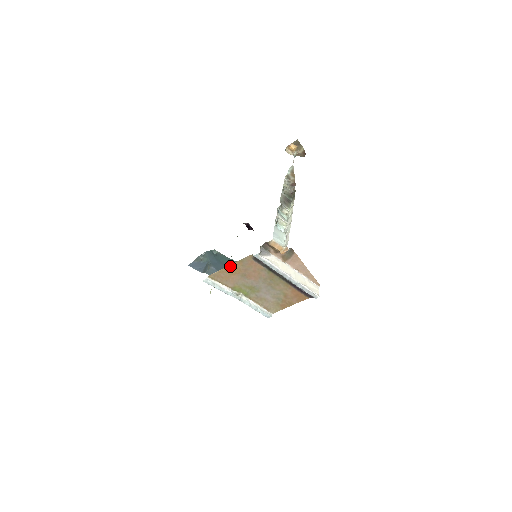
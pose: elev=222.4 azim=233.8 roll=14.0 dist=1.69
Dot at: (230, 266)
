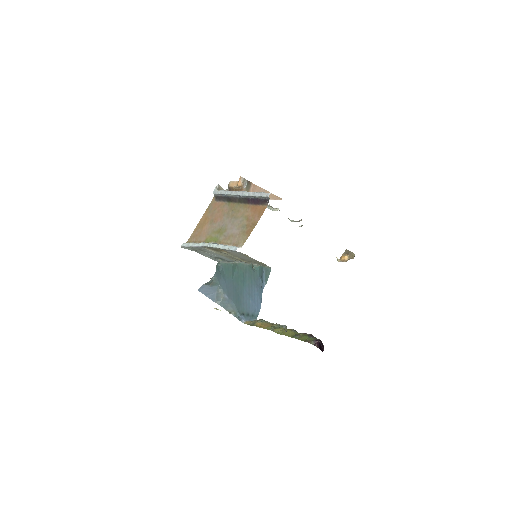
Dot at: (201, 220)
